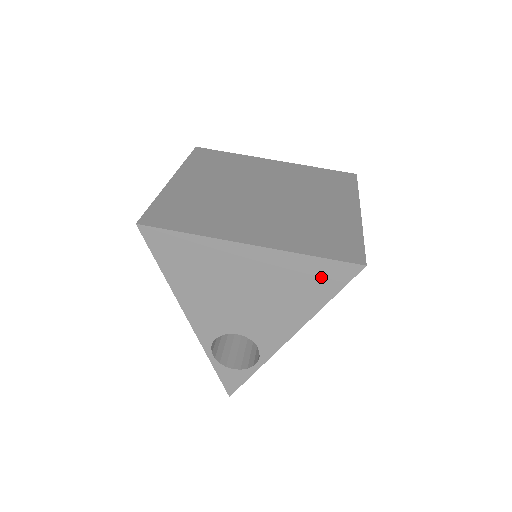
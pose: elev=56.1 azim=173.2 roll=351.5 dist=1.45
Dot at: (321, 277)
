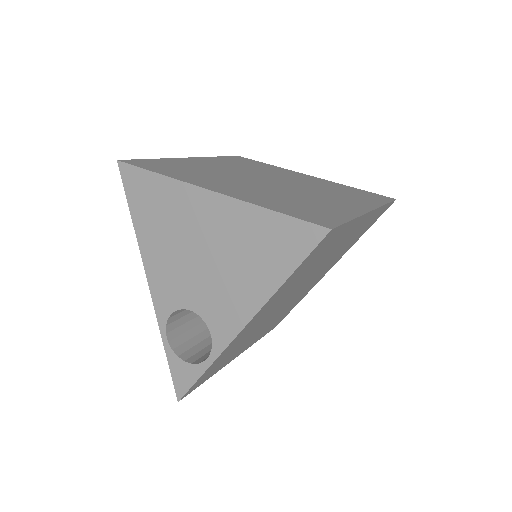
Dot at: (281, 241)
